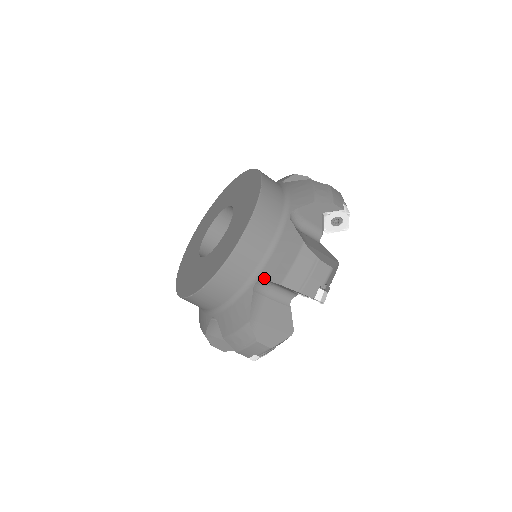
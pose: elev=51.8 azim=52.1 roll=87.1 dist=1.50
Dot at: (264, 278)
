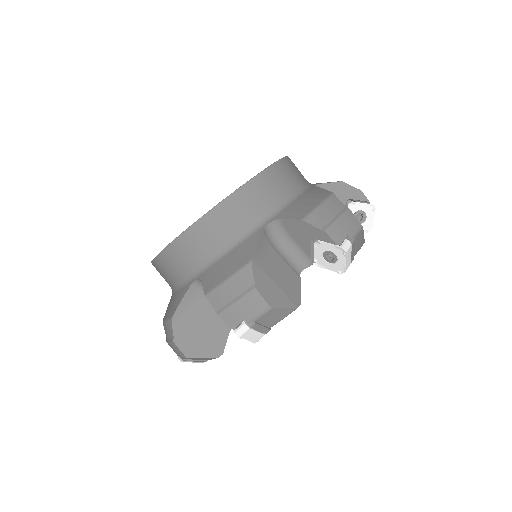
Dot at: (280, 218)
